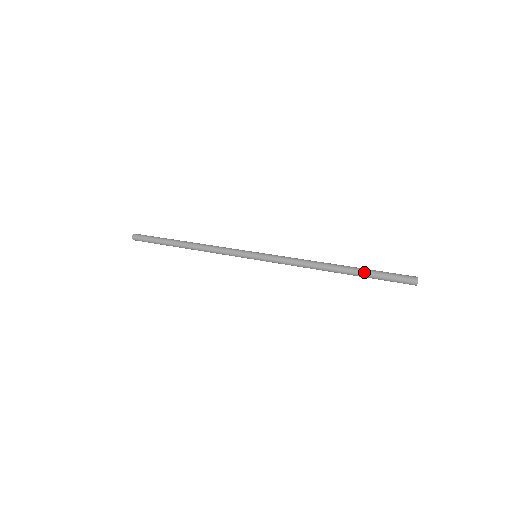
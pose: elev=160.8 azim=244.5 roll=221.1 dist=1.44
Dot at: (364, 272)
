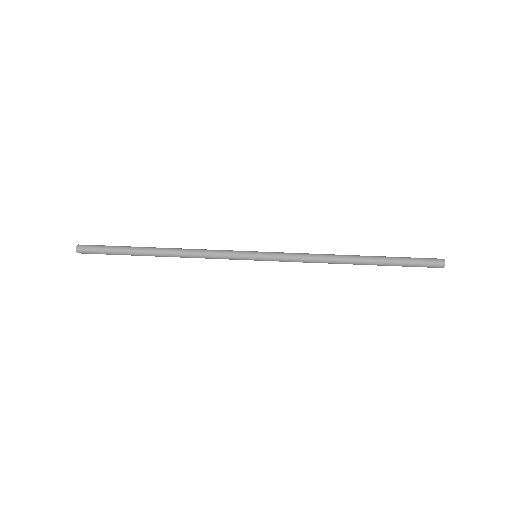
Dot at: (388, 259)
